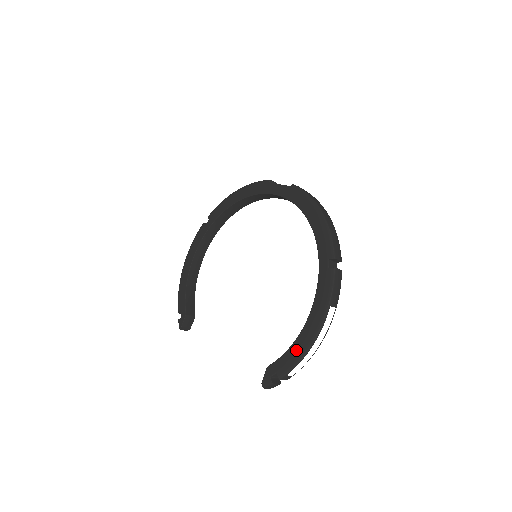
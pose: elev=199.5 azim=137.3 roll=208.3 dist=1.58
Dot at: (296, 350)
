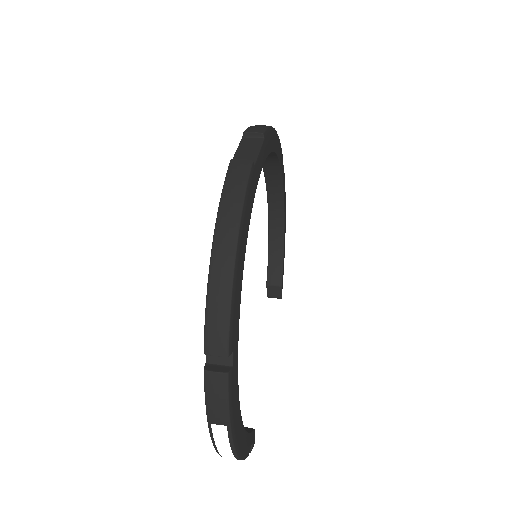
Dot at: occluded
